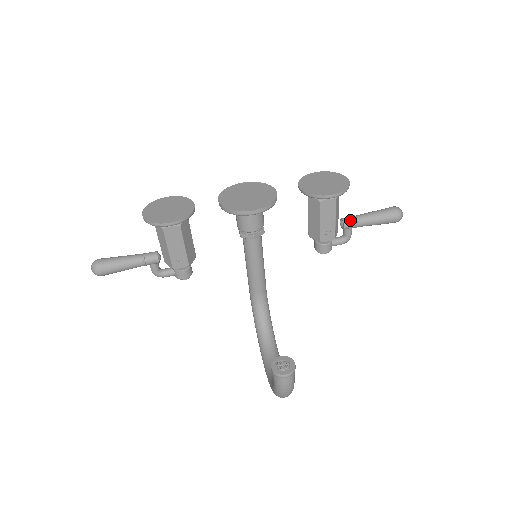
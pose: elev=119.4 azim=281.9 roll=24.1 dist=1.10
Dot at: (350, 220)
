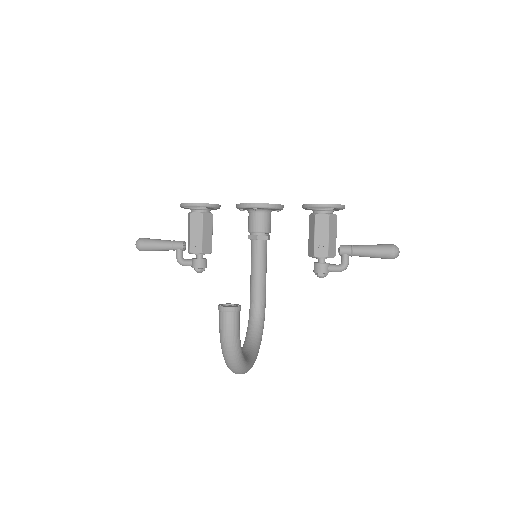
Dot at: (346, 246)
